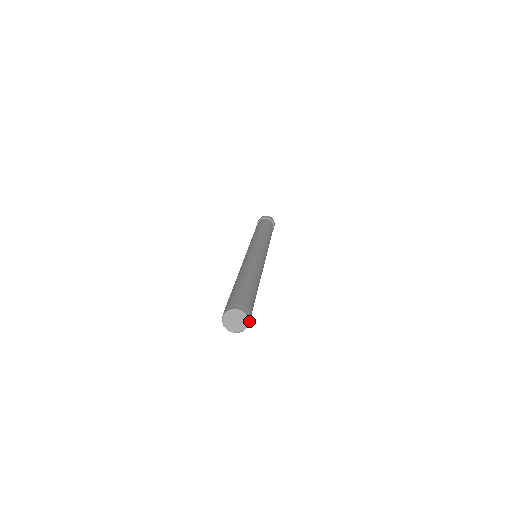
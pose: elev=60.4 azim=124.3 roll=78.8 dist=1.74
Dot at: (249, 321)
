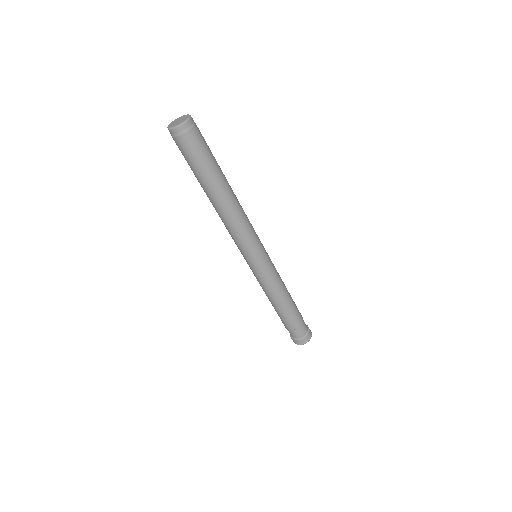
Dot at: (191, 126)
